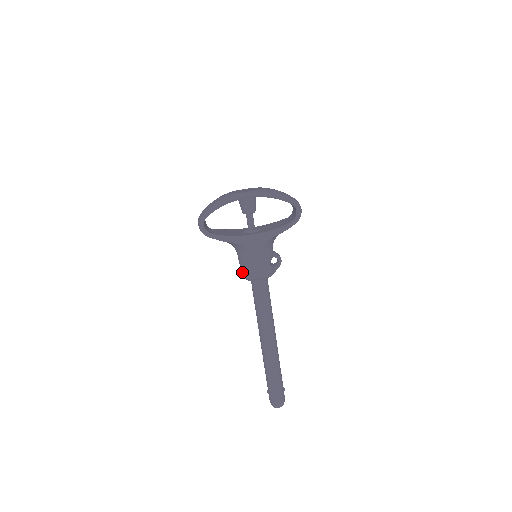
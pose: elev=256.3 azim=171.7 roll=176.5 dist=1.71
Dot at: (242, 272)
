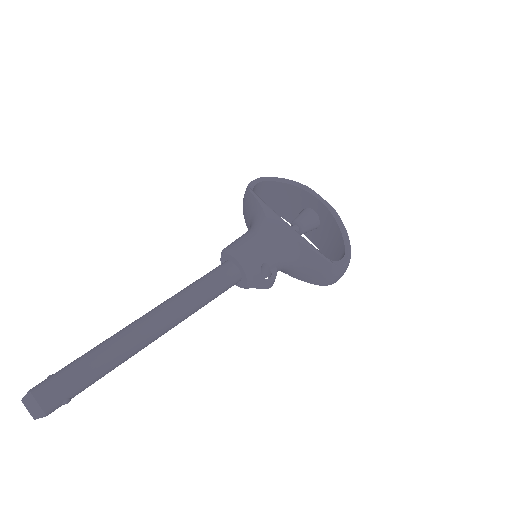
Dot at: occluded
